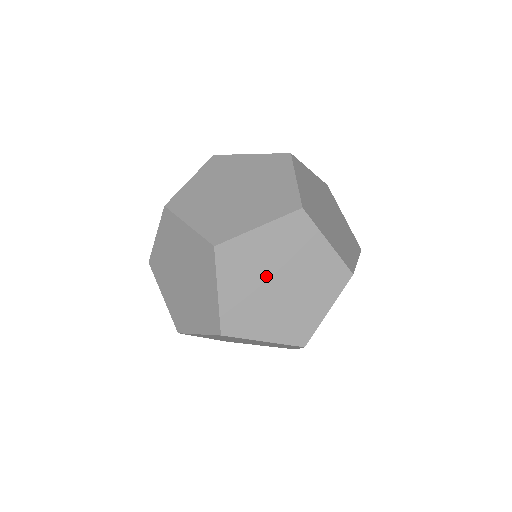
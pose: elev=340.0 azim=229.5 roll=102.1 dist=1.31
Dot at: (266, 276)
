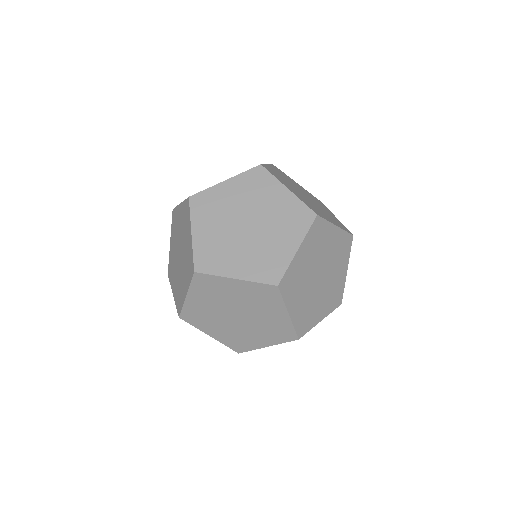
Dot at: (296, 189)
